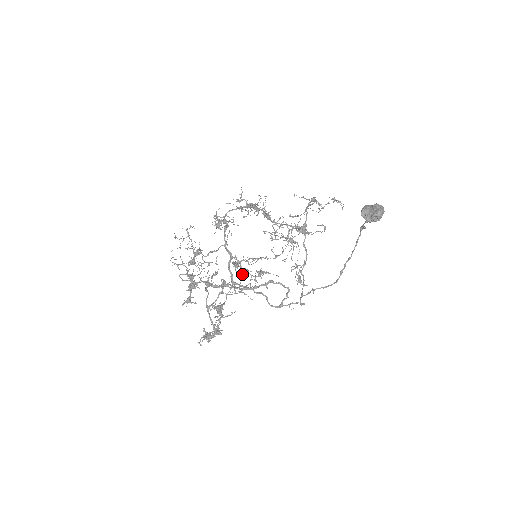
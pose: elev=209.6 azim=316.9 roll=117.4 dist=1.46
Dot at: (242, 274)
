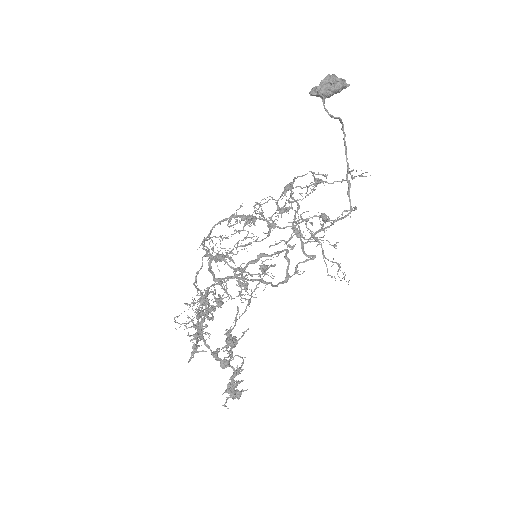
Dot at: (246, 284)
